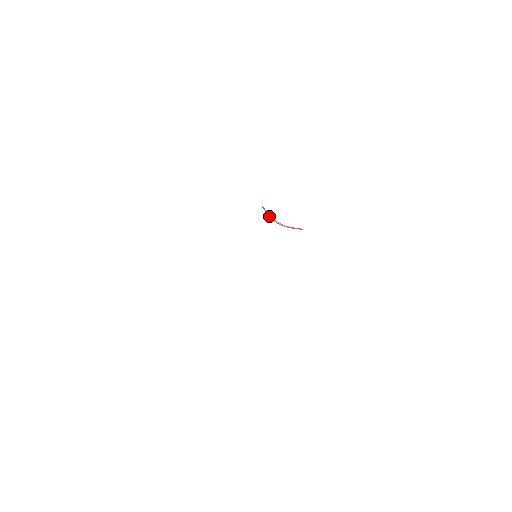
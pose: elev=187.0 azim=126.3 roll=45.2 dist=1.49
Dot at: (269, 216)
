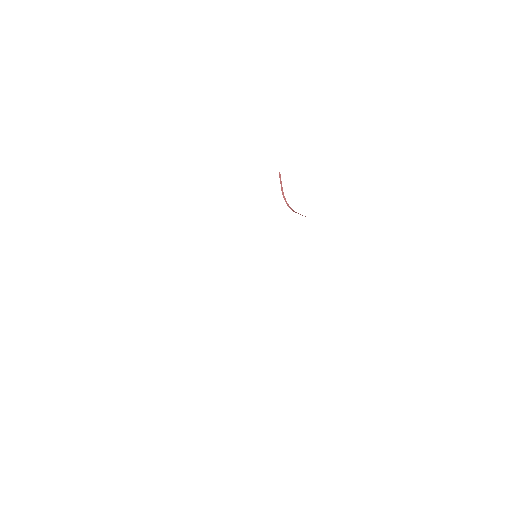
Dot at: (281, 190)
